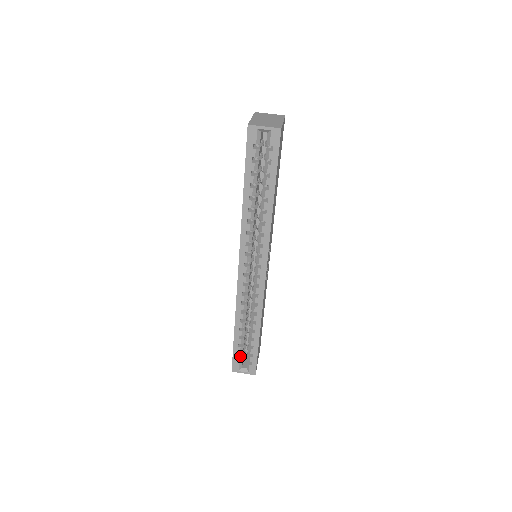
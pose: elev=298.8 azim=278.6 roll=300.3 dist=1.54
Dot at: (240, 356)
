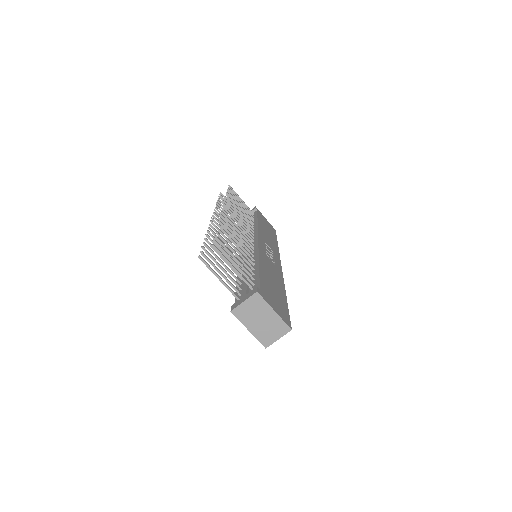
Dot at: occluded
